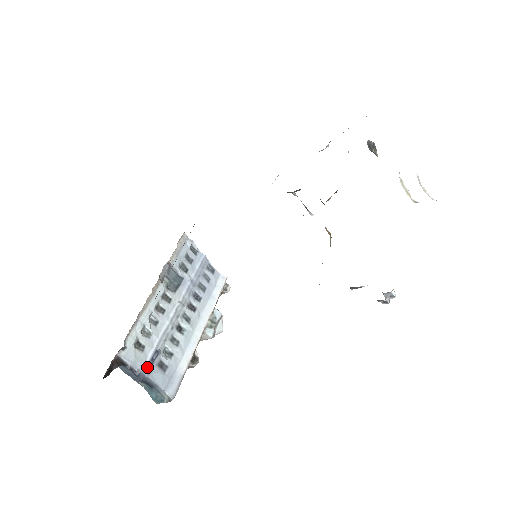
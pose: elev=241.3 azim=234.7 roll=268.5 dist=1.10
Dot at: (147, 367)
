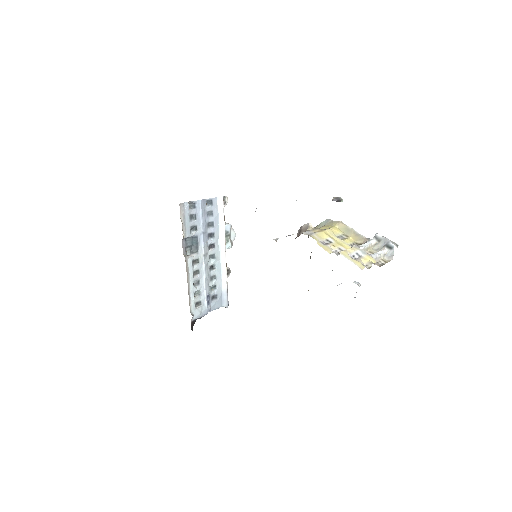
Dot at: (208, 309)
